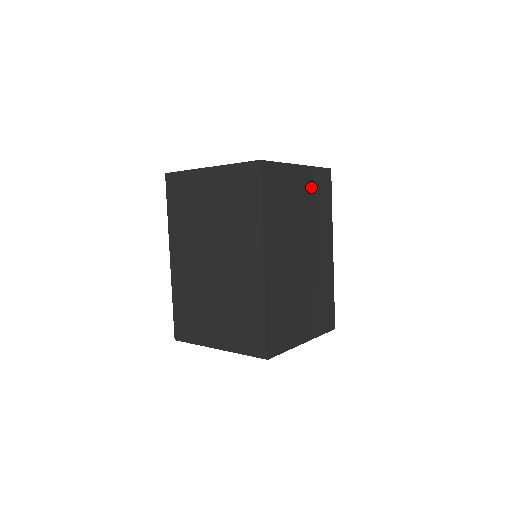
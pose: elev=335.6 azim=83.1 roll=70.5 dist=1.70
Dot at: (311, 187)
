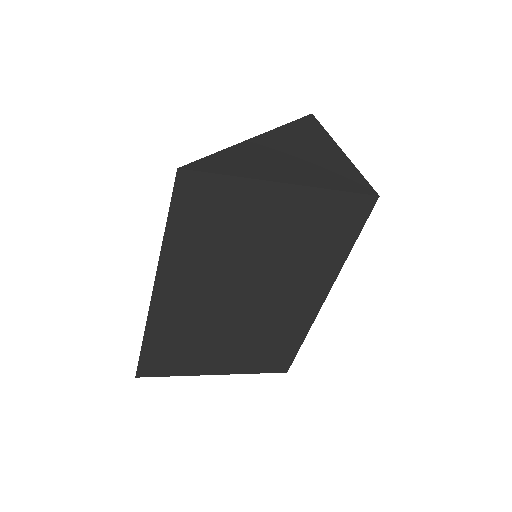
Dot at: occluded
